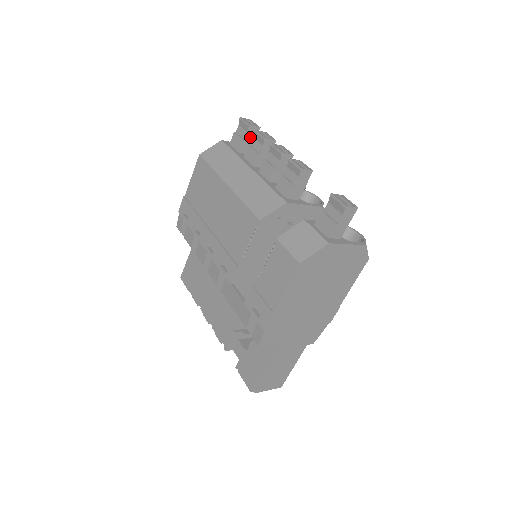
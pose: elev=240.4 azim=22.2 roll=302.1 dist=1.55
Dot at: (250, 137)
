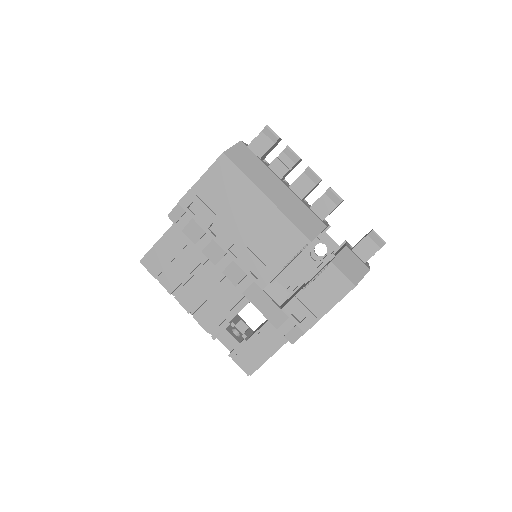
Dot at: (273, 147)
